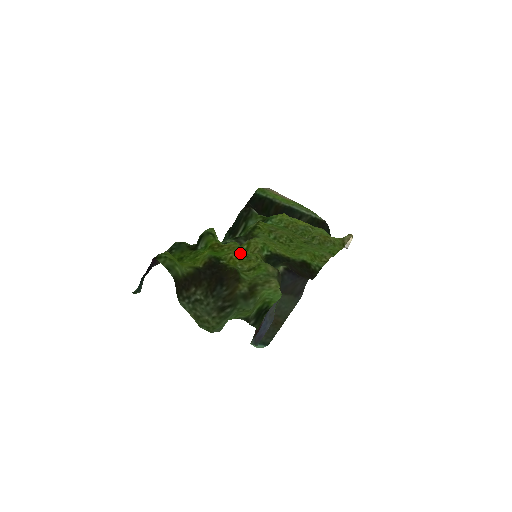
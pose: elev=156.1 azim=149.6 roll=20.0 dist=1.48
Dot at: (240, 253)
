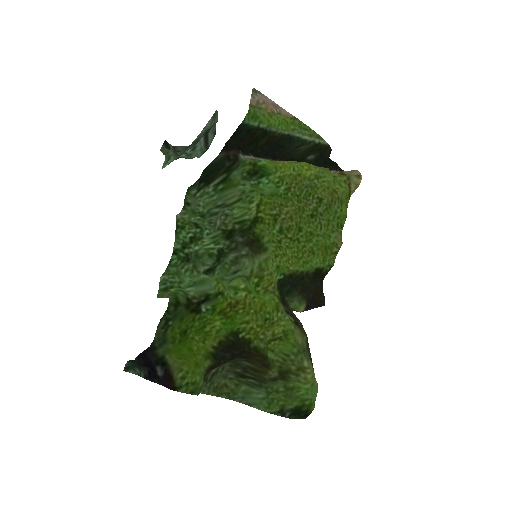
Dot at: (260, 316)
